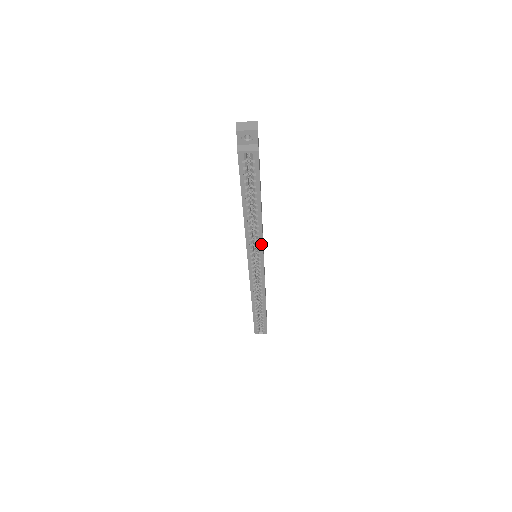
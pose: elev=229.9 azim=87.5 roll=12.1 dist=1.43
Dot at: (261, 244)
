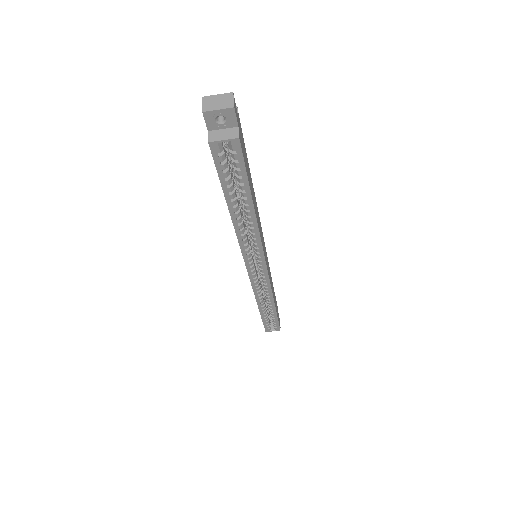
Dot at: (260, 247)
